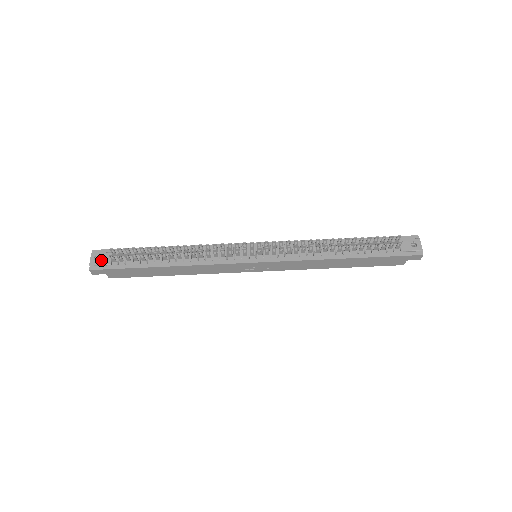
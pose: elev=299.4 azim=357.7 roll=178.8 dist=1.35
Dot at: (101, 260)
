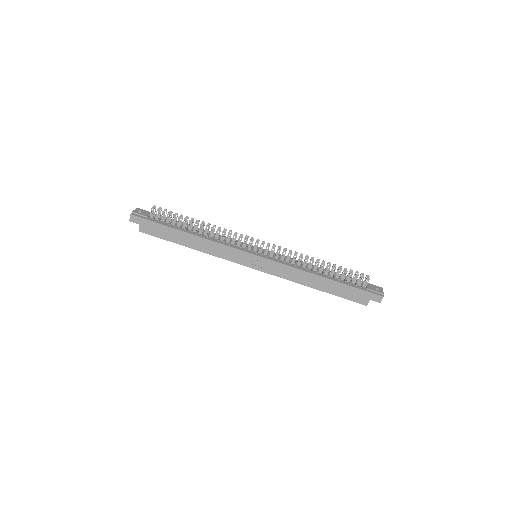
Dot at: (142, 213)
